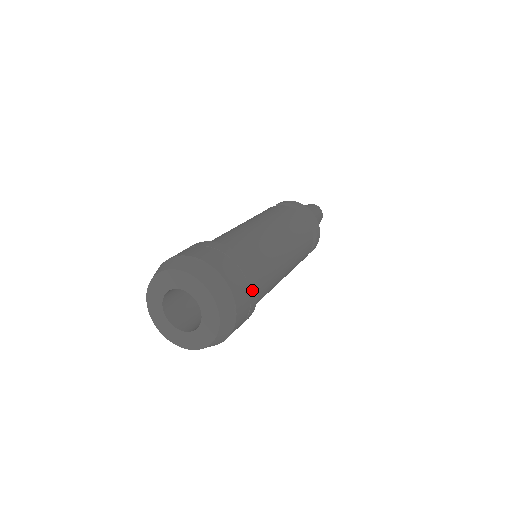
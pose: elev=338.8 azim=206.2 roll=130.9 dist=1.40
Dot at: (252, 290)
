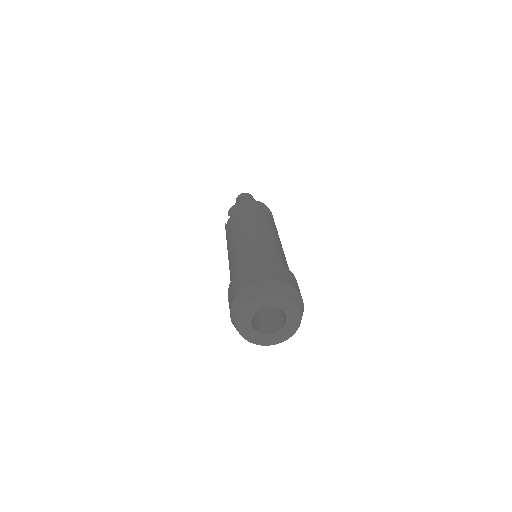
Dot at: (290, 274)
